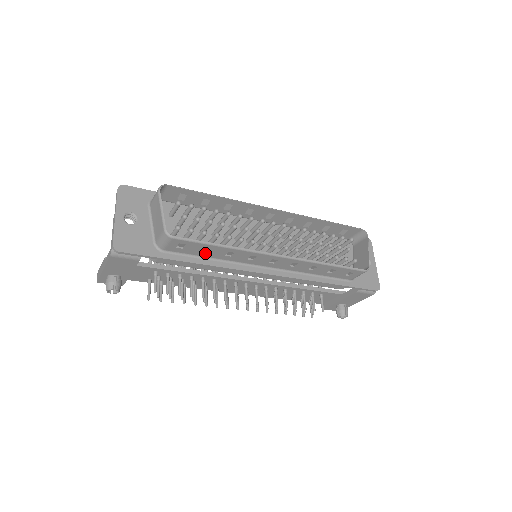
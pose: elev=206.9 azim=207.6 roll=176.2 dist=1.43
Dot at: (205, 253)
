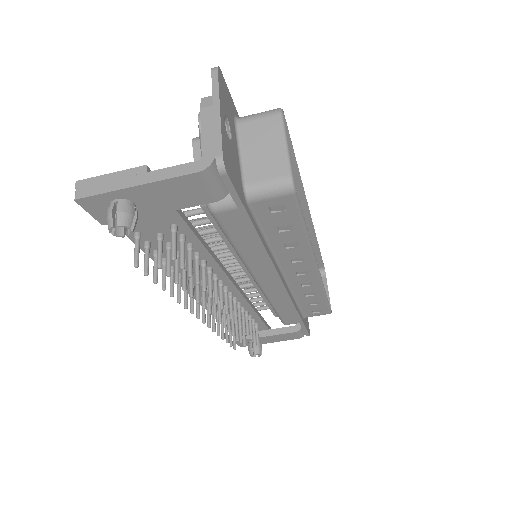
Dot at: (275, 231)
